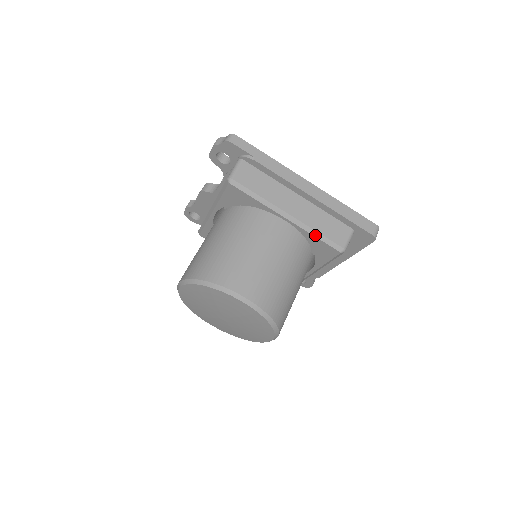
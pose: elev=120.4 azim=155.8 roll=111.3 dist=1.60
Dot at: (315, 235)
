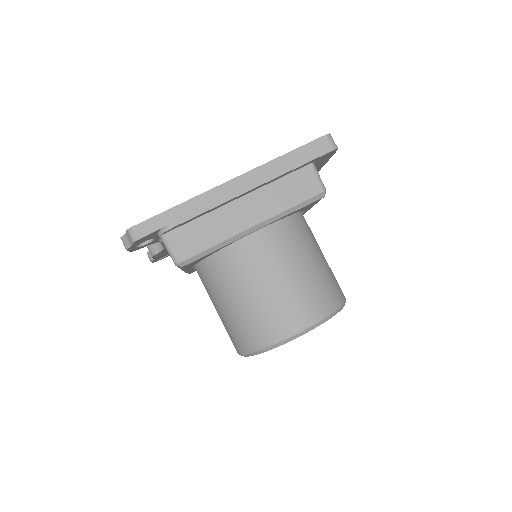
Dot at: (290, 212)
